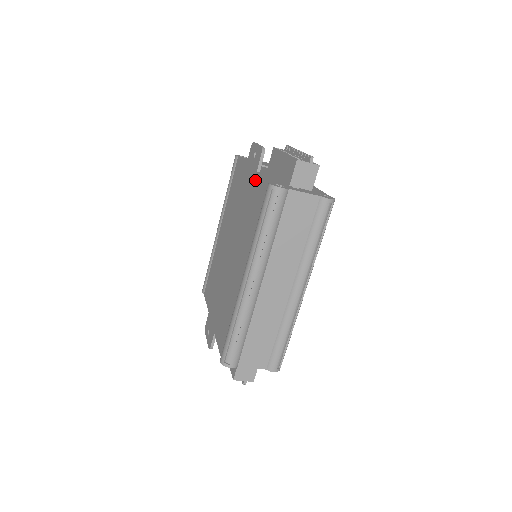
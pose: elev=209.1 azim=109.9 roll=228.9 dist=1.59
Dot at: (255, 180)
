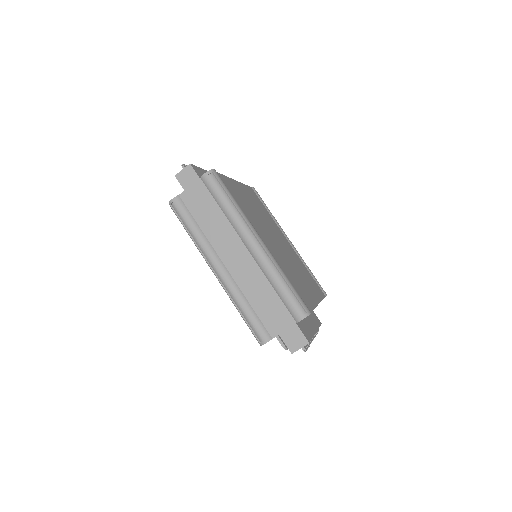
Dot at: occluded
